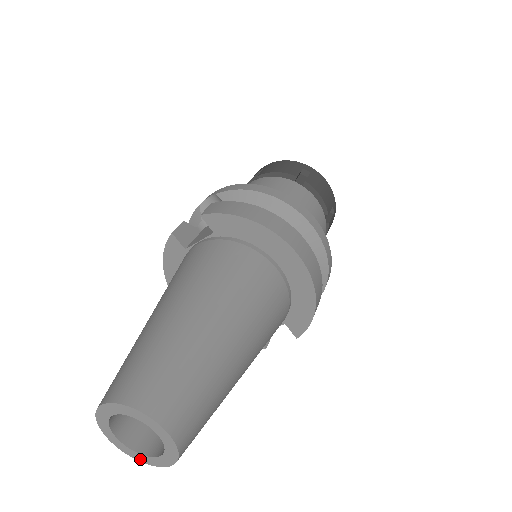
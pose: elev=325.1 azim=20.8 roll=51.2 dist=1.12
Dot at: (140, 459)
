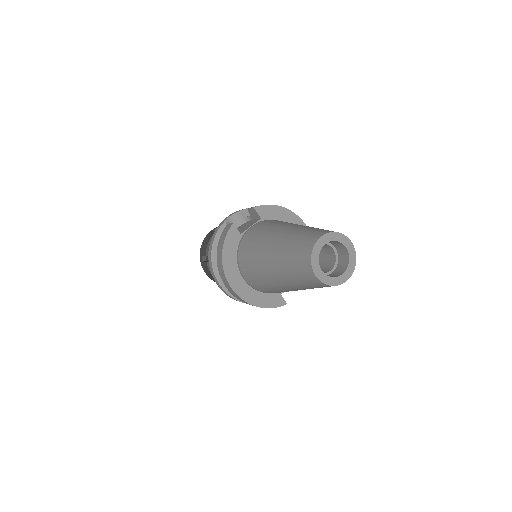
Dot at: (332, 283)
